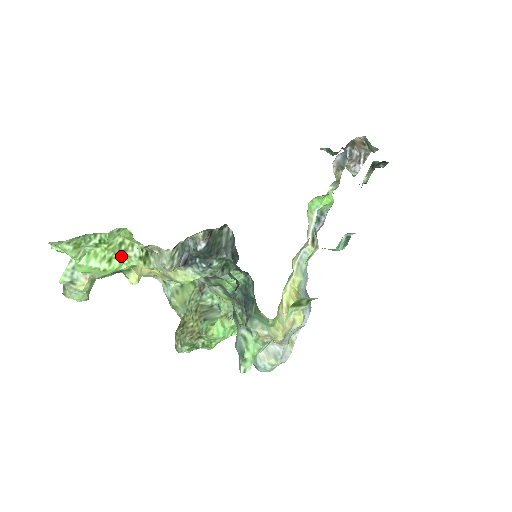
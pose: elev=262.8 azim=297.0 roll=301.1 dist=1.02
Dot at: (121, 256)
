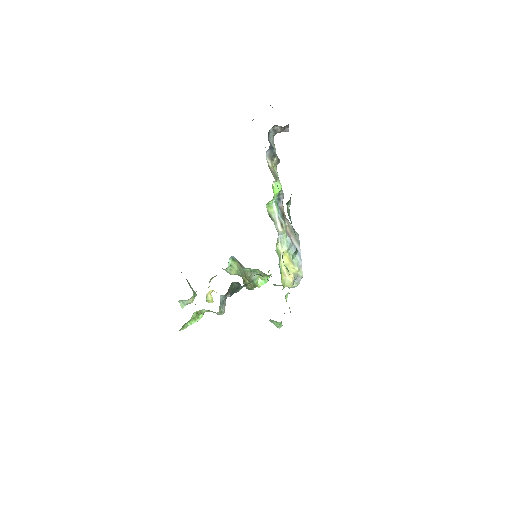
Dot at: (200, 314)
